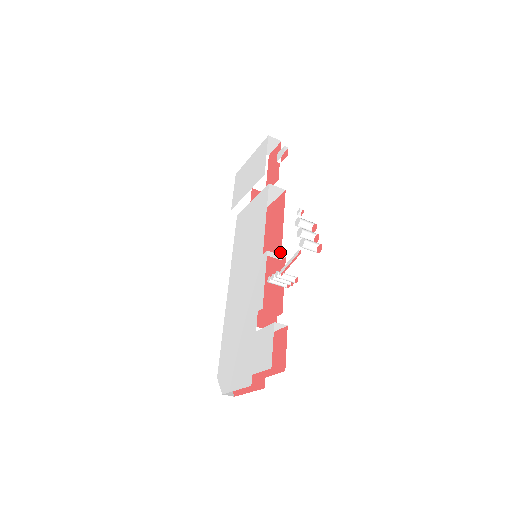
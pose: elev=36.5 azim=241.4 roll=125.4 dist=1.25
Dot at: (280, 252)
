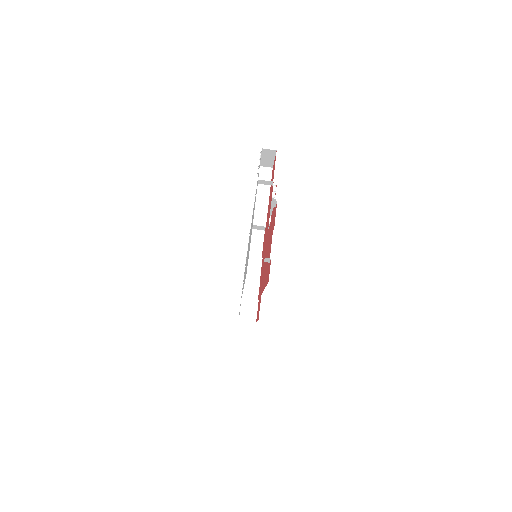
Dot at: (269, 228)
